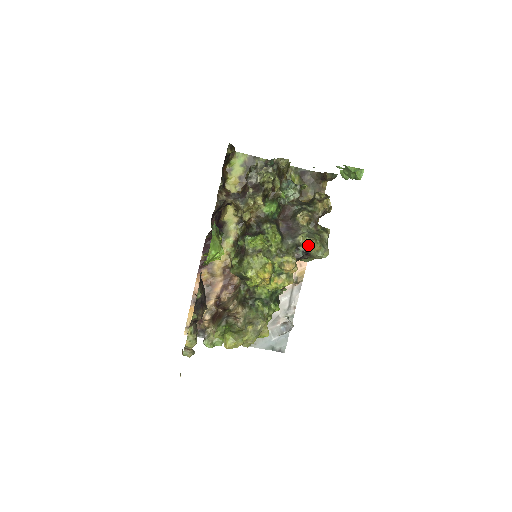
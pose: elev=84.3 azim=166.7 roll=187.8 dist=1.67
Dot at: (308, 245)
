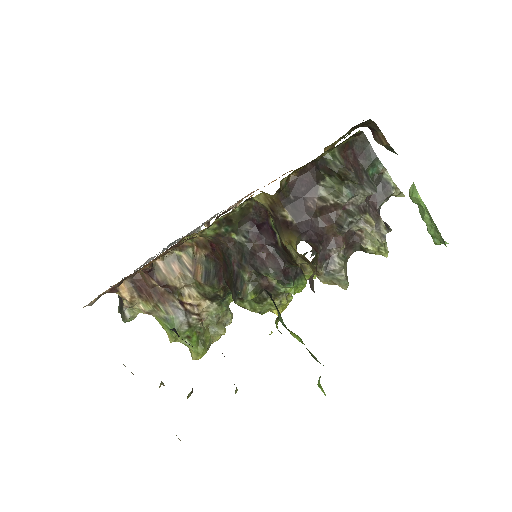
Dot at: occluded
